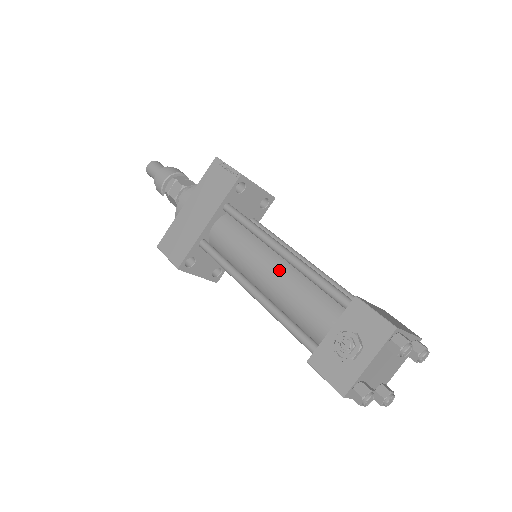
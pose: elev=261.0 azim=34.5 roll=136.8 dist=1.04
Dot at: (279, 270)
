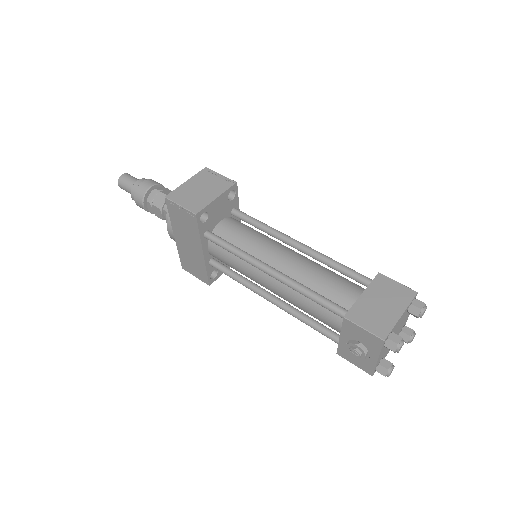
Dot at: (279, 286)
